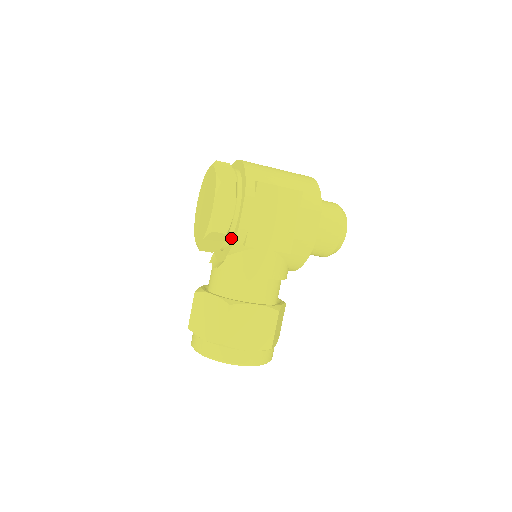
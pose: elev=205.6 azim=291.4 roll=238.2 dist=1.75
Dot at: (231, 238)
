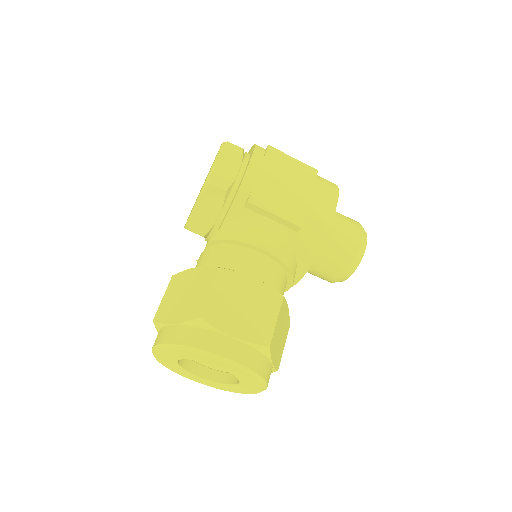
Dot at: (230, 203)
